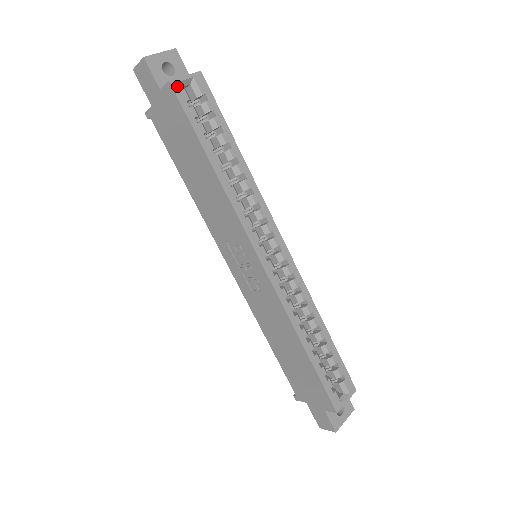
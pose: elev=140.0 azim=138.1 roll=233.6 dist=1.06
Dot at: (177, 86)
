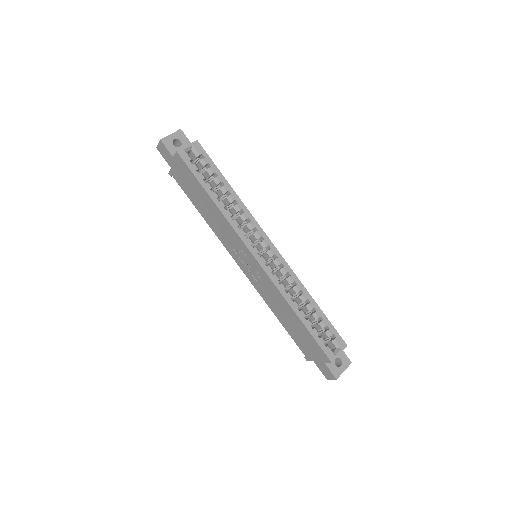
Dot at: (182, 153)
